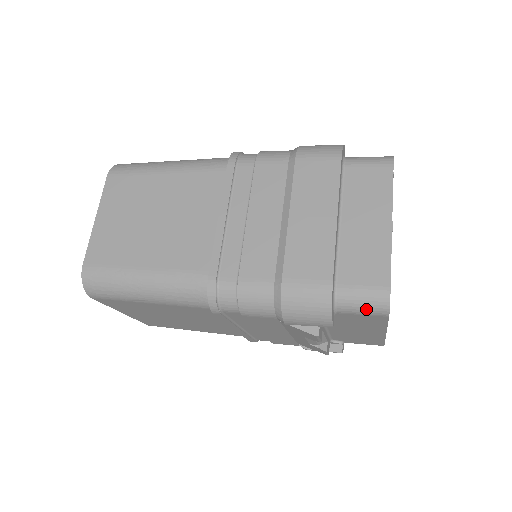
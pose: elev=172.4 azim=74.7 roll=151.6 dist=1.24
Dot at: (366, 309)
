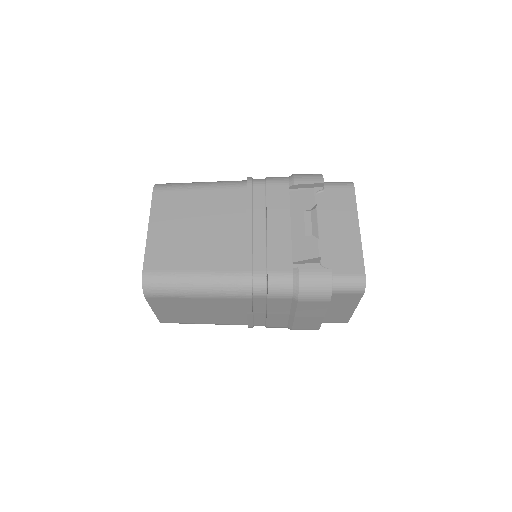
Dot at: (340, 183)
